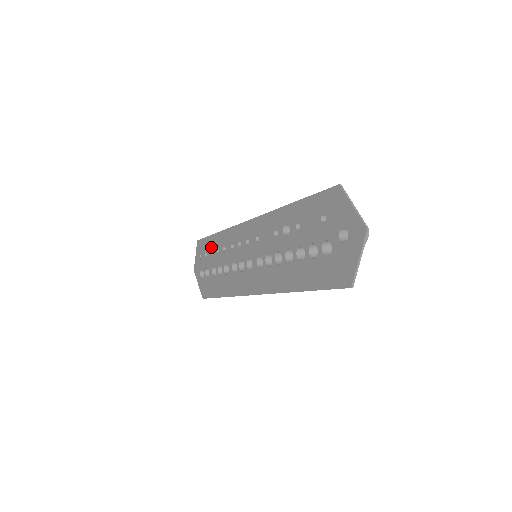
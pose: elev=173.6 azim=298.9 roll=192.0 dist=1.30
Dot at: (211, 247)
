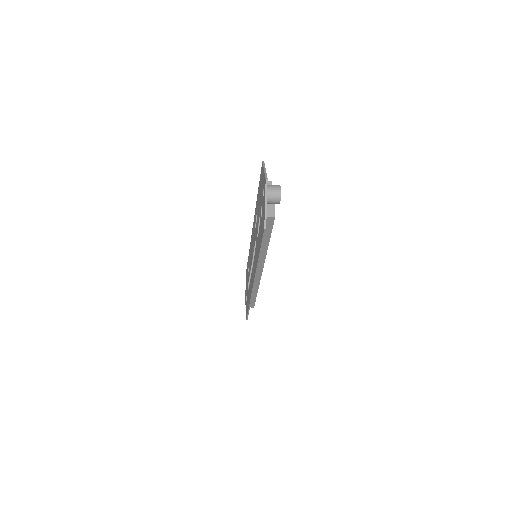
Dot at: (247, 271)
